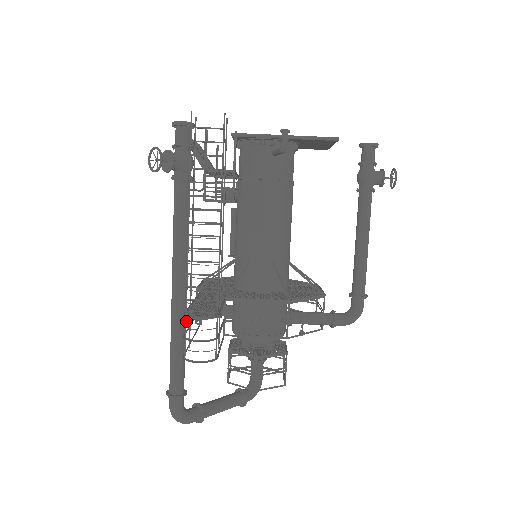
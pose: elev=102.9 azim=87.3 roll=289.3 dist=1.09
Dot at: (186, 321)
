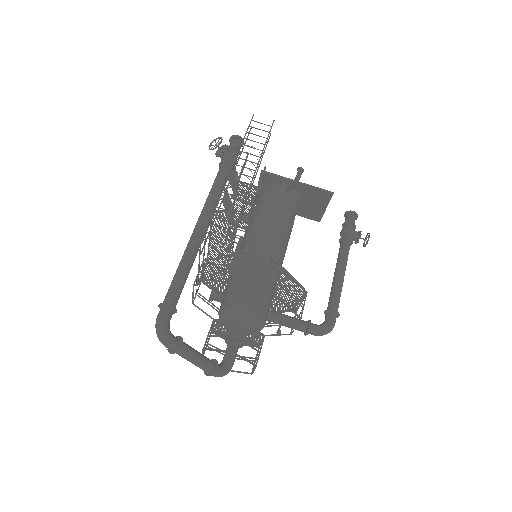
Dot at: (211, 220)
